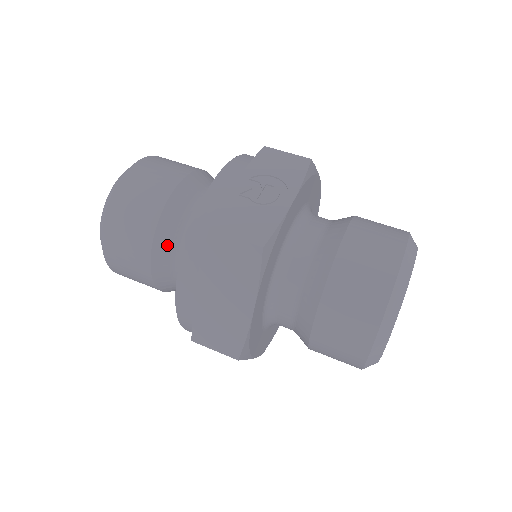
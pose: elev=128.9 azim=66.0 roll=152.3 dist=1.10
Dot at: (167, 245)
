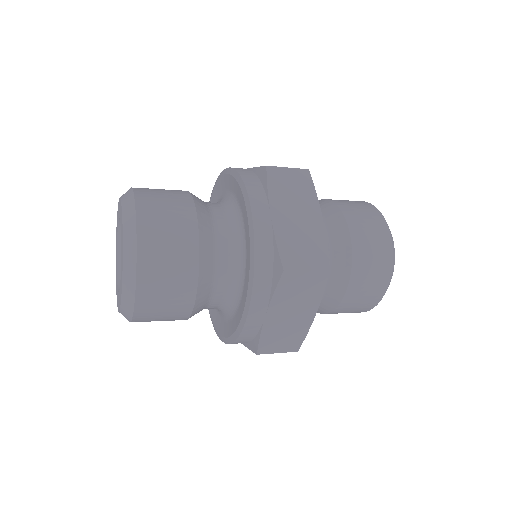
Dot at: (207, 221)
